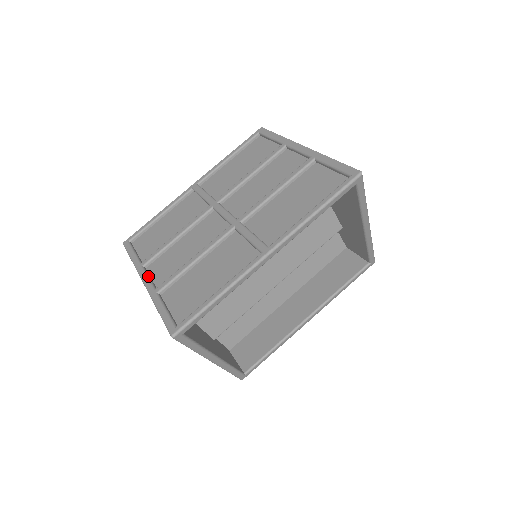
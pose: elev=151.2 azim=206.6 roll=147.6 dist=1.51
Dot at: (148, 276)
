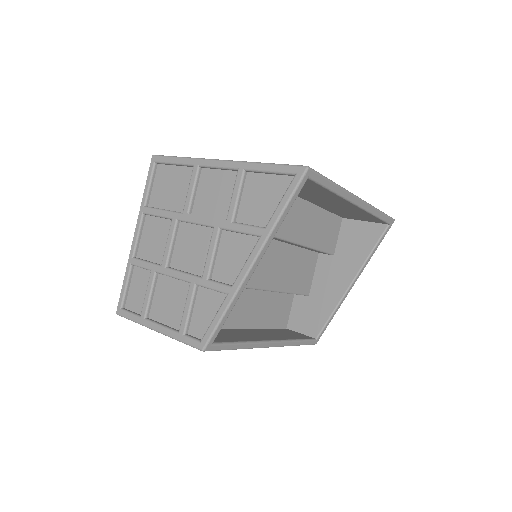
Dot at: occluded
